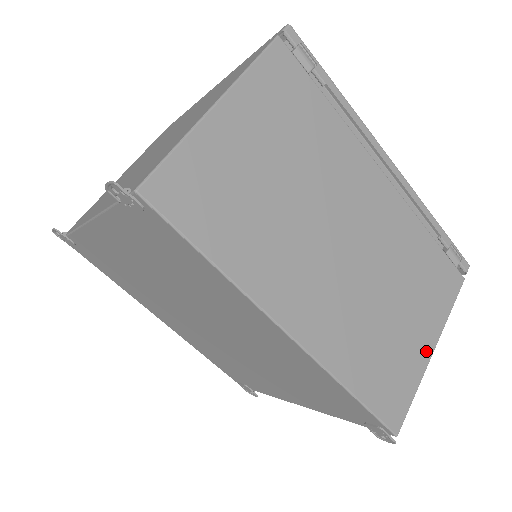
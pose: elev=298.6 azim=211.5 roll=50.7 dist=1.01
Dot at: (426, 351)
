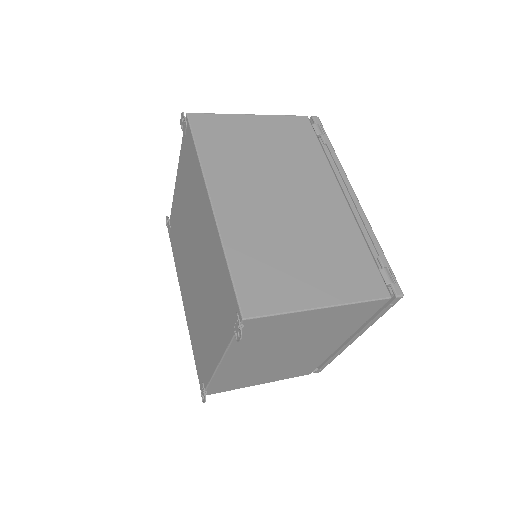
Dot at: (313, 300)
